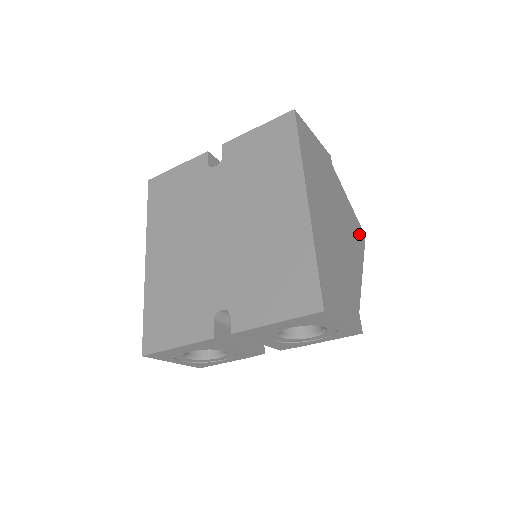
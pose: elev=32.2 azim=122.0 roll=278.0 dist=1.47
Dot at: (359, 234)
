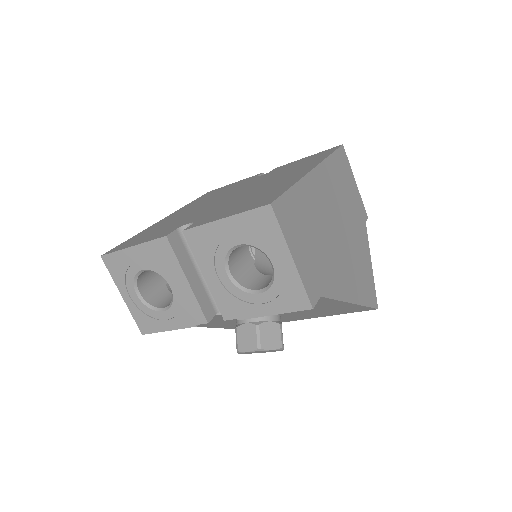
Dot at: (369, 291)
